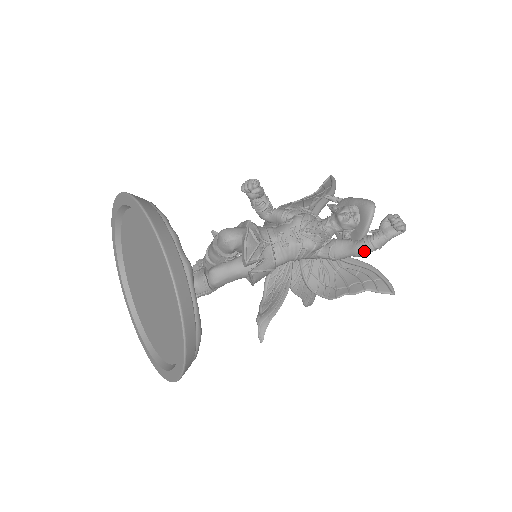
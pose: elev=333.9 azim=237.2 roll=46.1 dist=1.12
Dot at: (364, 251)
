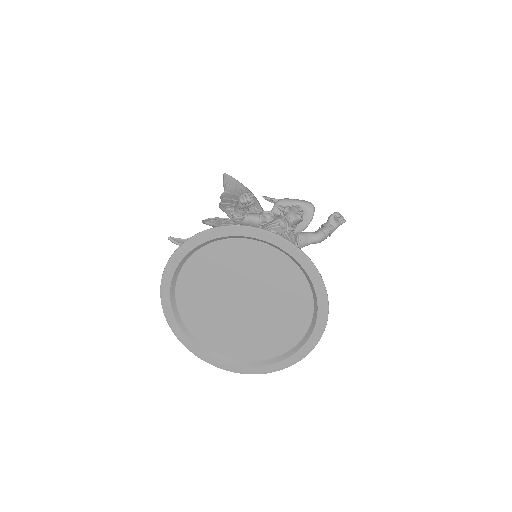
Dot at: (323, 239)
